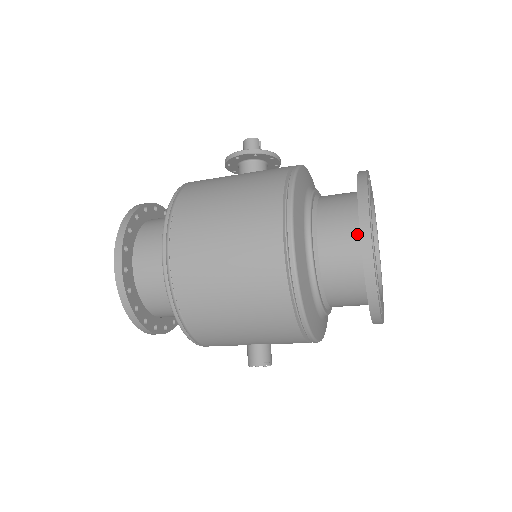
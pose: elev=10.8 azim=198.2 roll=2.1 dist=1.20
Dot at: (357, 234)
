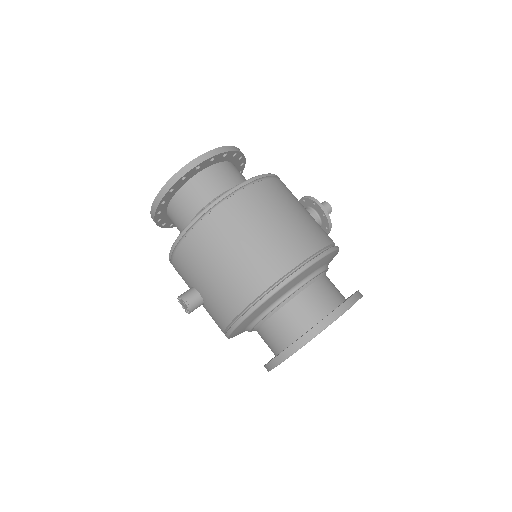
Dot at: (325, 313)
